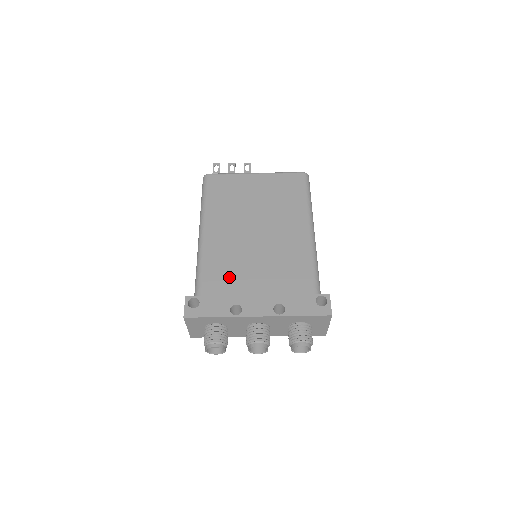
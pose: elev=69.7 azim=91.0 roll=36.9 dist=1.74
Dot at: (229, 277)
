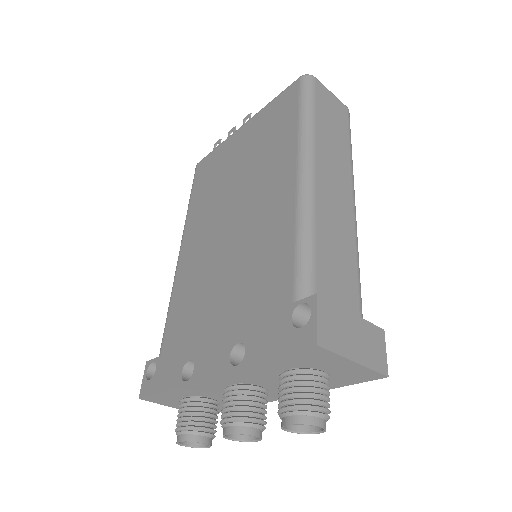
Dot at: (191, 313)
